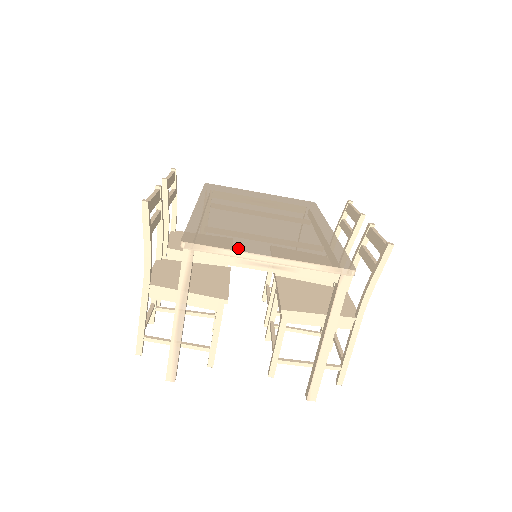
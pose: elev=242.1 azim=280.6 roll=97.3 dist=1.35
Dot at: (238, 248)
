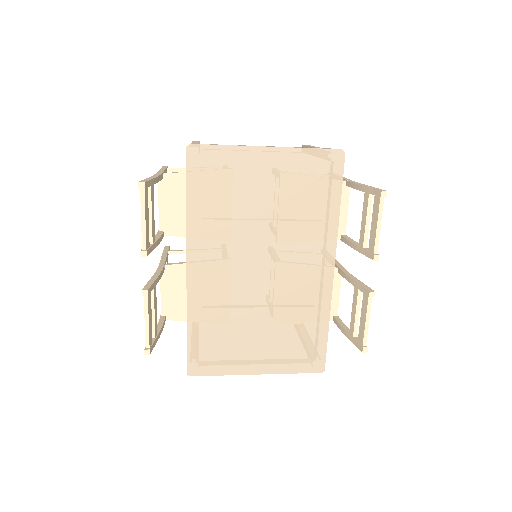
Dot at: (232, 370)
